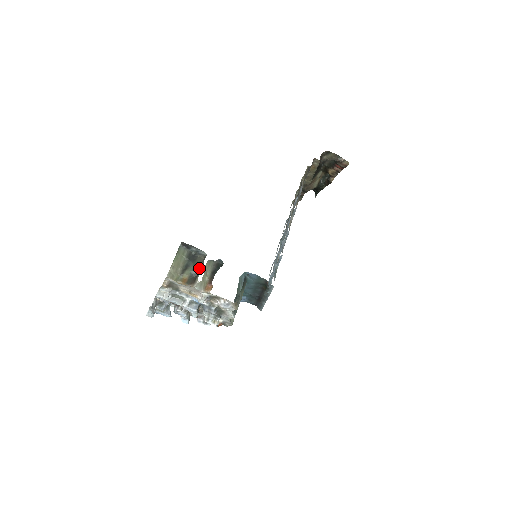
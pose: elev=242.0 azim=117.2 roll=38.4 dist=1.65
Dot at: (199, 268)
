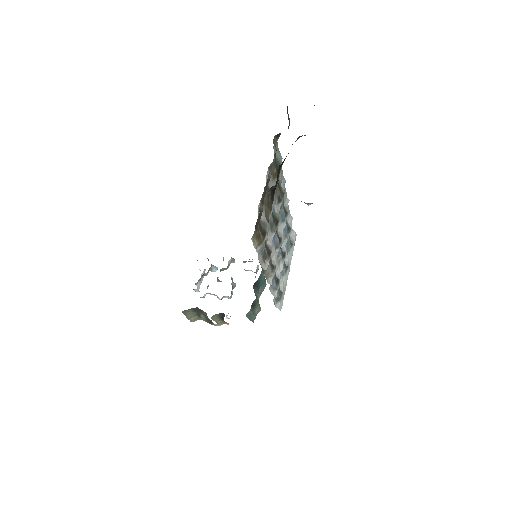
Dot at: occluded
